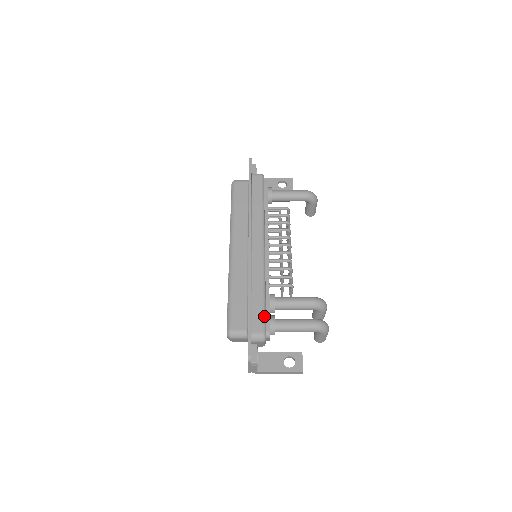
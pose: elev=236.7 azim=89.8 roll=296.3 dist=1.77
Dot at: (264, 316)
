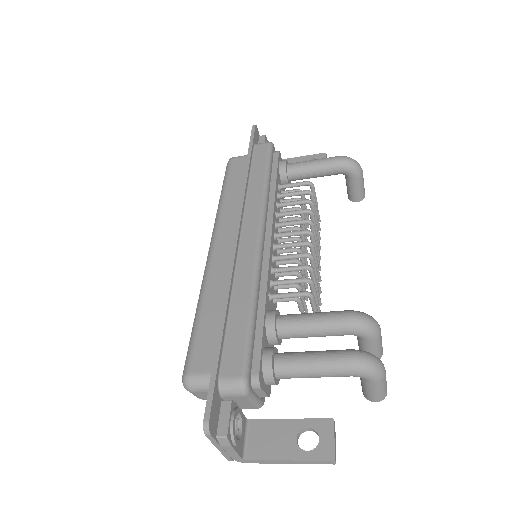
Dot at: (247, 345)
